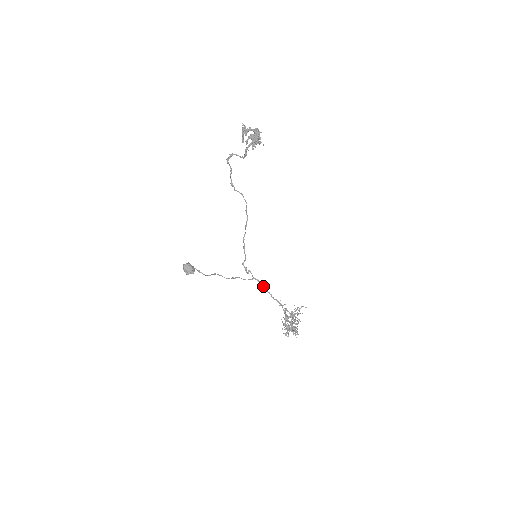
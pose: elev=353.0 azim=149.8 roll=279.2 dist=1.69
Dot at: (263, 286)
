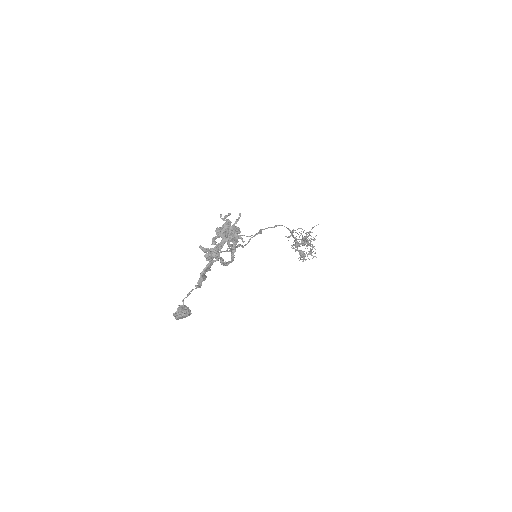
Dot at: (261, 233)
